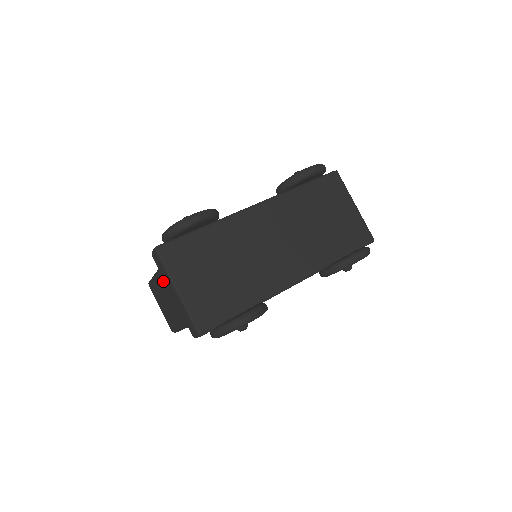
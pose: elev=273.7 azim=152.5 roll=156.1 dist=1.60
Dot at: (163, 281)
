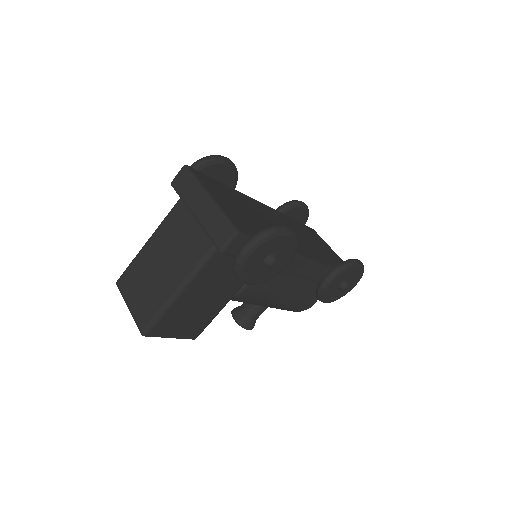
Dot at: (166, 231)
